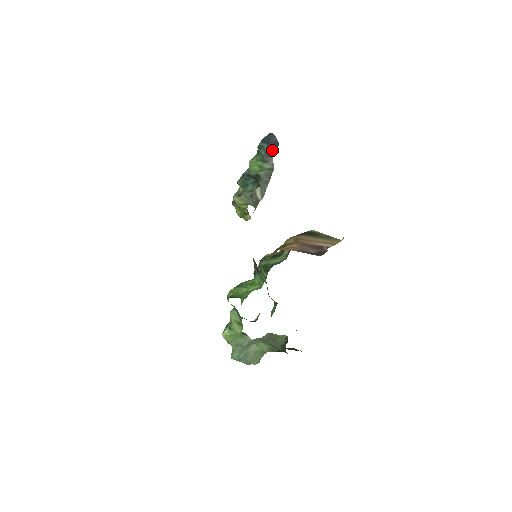
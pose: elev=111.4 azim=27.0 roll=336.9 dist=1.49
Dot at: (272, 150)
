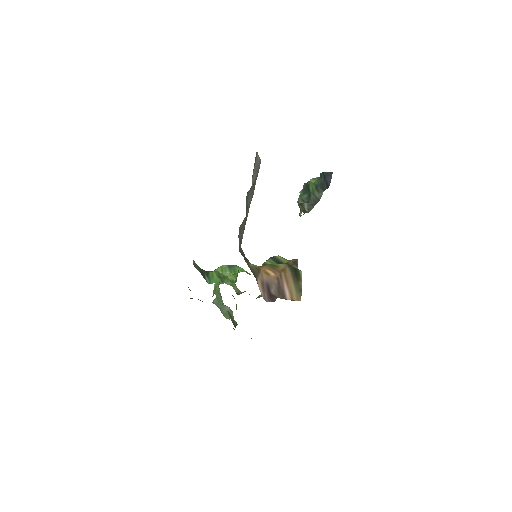
Dot at: (324, 186)
